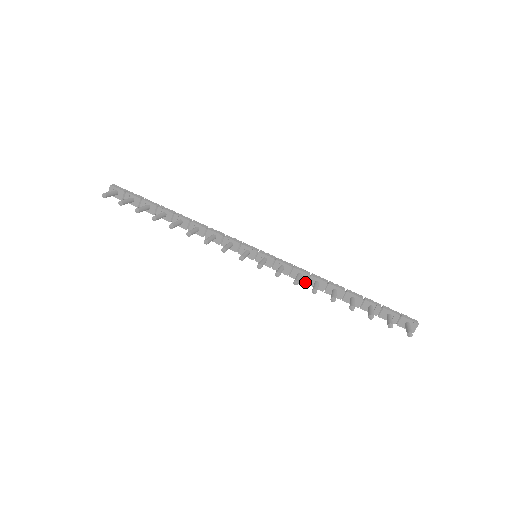
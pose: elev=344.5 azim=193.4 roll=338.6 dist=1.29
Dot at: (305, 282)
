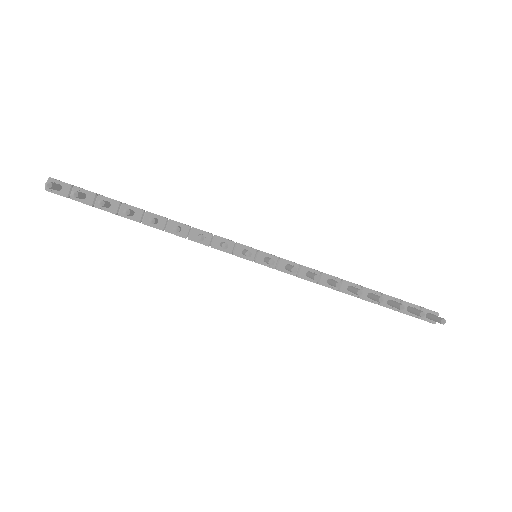
Dot at: (316, 281)
